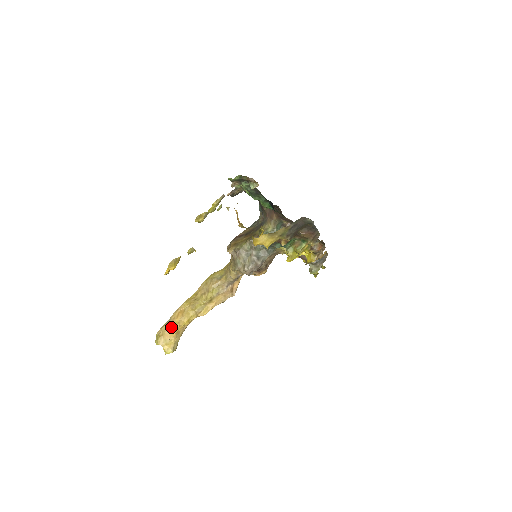
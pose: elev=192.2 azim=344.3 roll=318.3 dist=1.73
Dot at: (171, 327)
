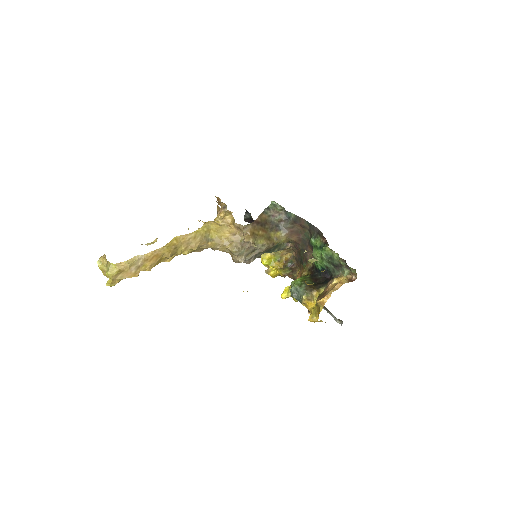
Dot at: (138, 267)
